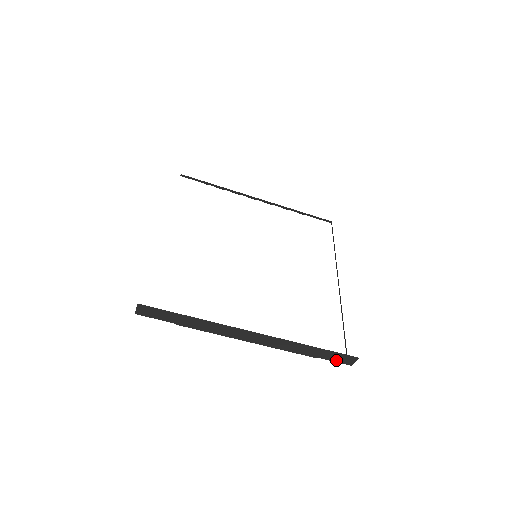
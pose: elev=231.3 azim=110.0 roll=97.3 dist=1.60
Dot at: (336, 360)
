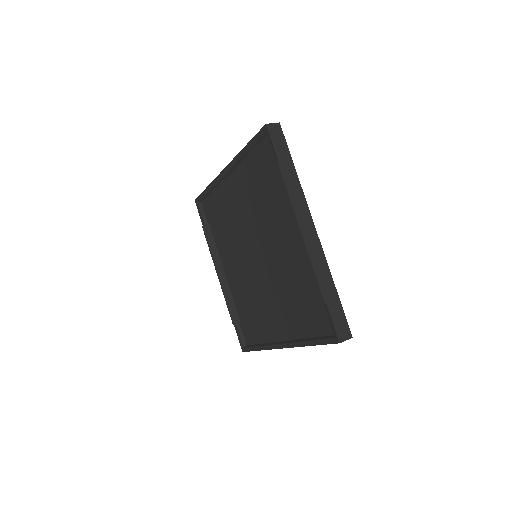
Dot at: (335, 322)
